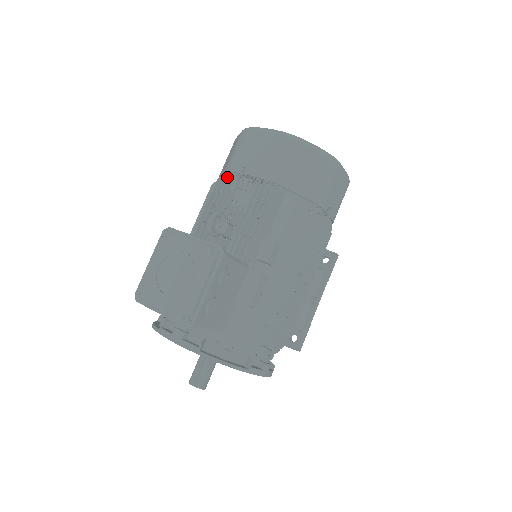
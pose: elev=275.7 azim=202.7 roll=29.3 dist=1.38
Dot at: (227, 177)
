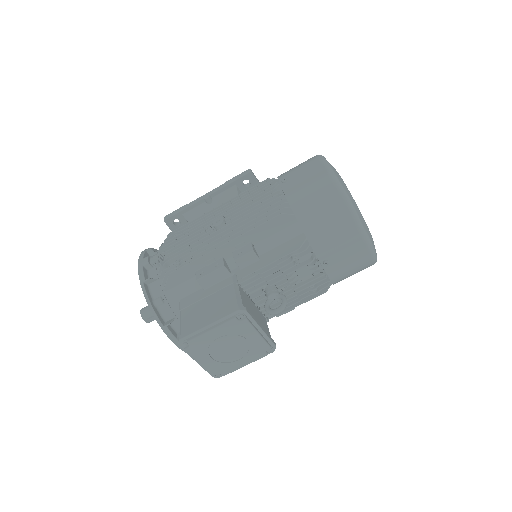
Dot at: (306, 247)
